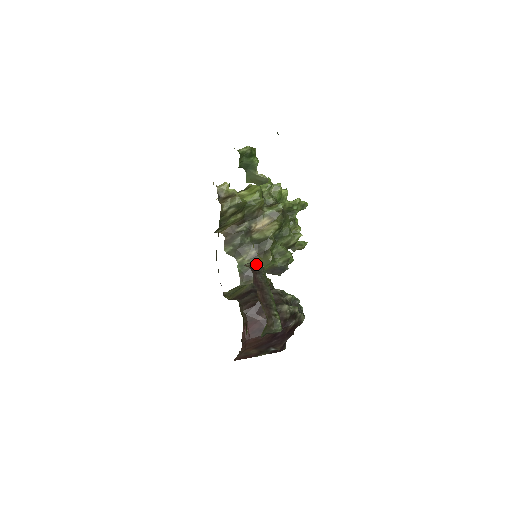
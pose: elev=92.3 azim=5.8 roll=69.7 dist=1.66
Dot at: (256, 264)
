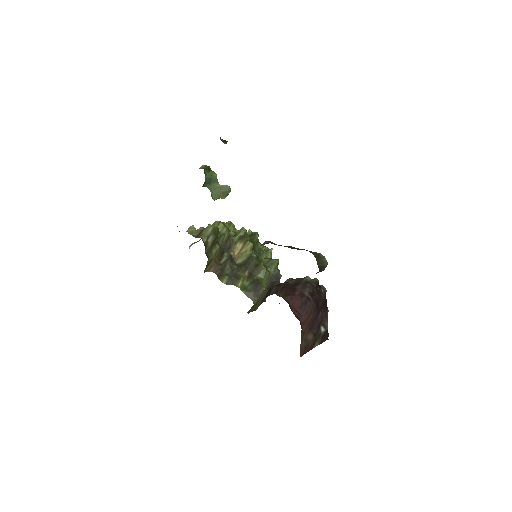
Dot at: (266, 241)
